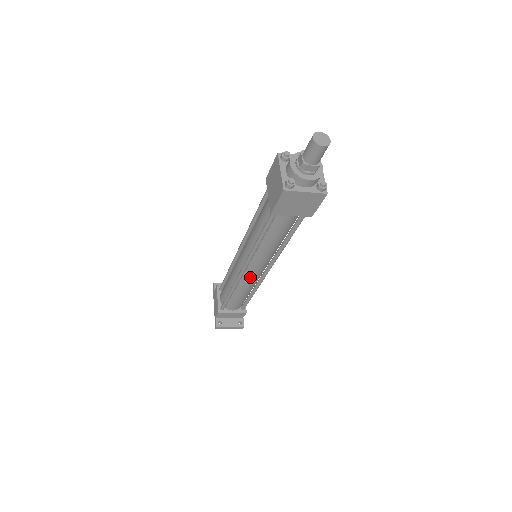
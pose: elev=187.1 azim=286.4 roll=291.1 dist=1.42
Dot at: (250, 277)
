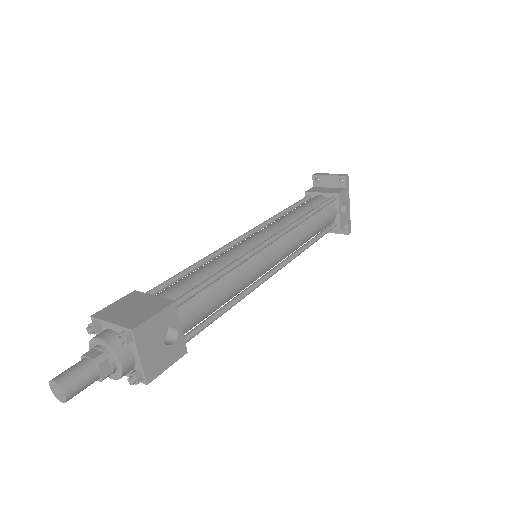
Dot at: occluded
